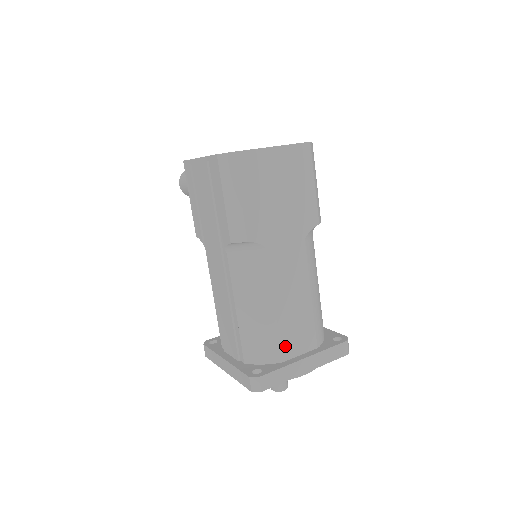
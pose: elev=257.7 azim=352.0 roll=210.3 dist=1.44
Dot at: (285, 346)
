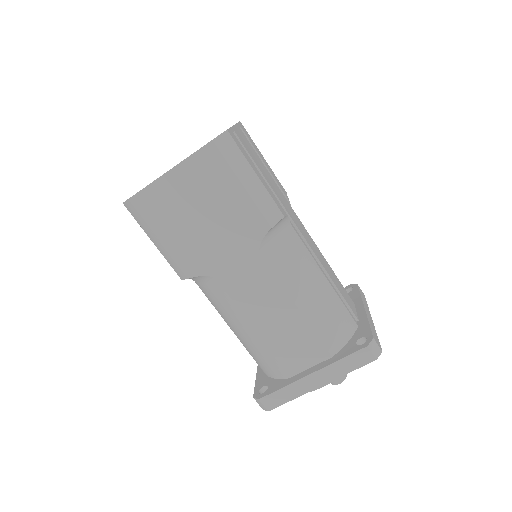
Dot at: (285, 363)
